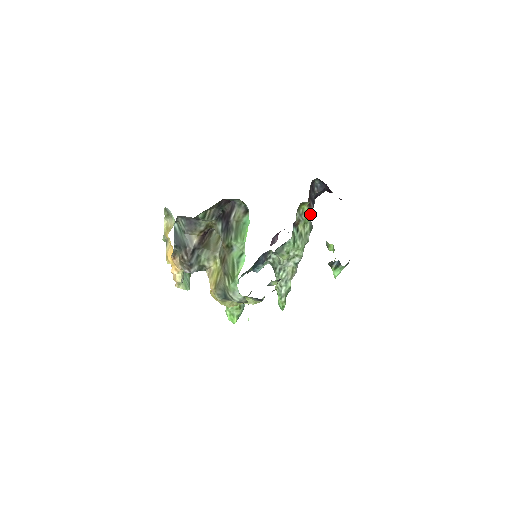
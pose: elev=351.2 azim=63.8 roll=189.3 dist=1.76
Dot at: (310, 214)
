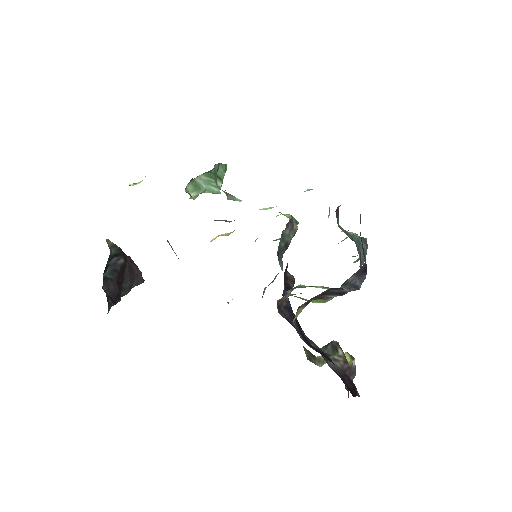
Dot at: (325, 301)
